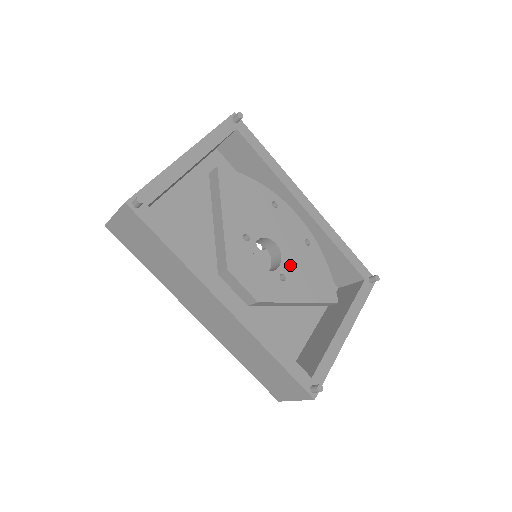
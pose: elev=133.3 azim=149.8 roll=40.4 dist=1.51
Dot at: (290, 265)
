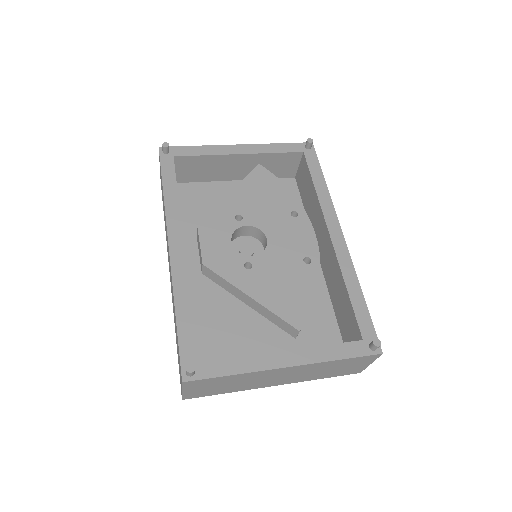
Dot at: (267, 263)
